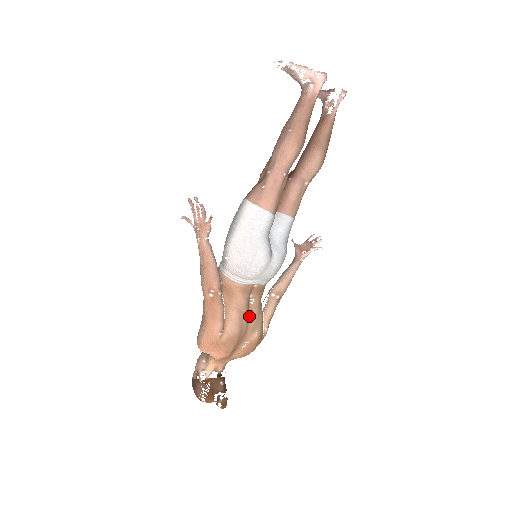
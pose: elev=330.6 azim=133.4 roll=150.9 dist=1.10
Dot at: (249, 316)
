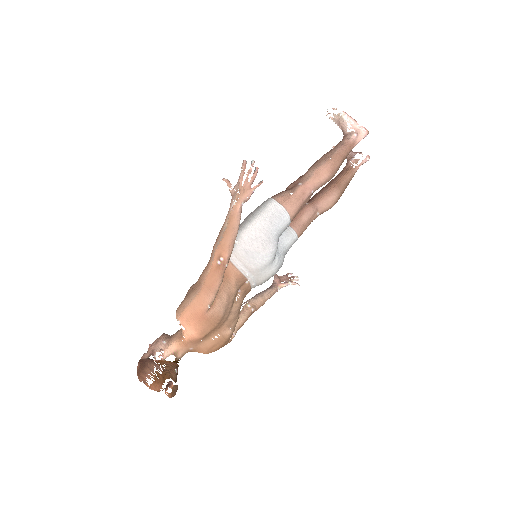
Dot at: (232, 308)
